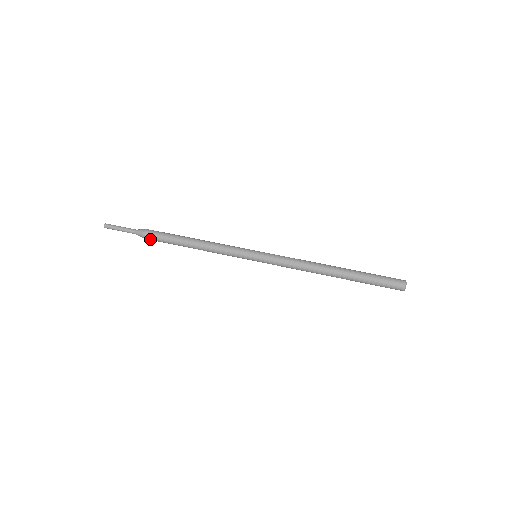
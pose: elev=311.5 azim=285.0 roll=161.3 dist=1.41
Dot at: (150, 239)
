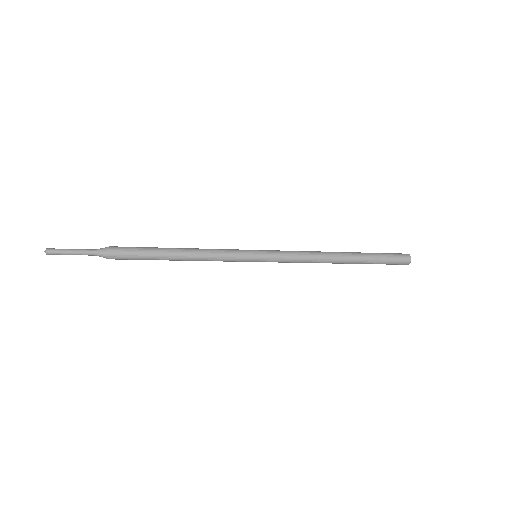
Dot at: (118, 254)
